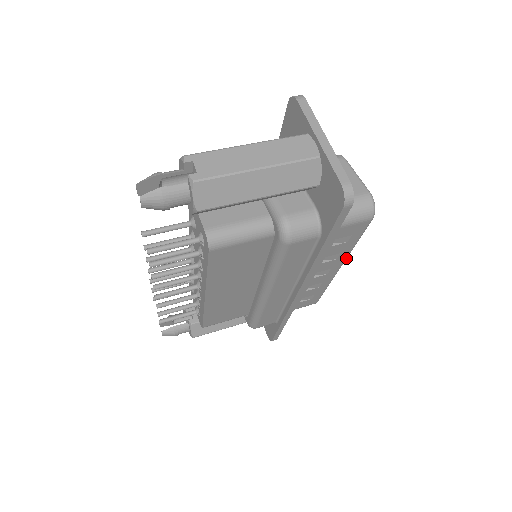
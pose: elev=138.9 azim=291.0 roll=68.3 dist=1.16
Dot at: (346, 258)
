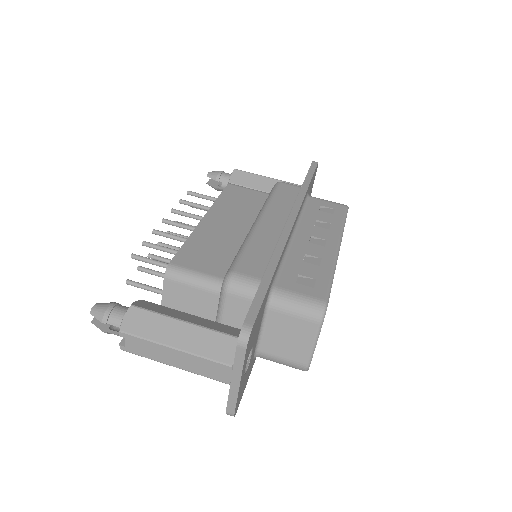
Dot at: occluded
